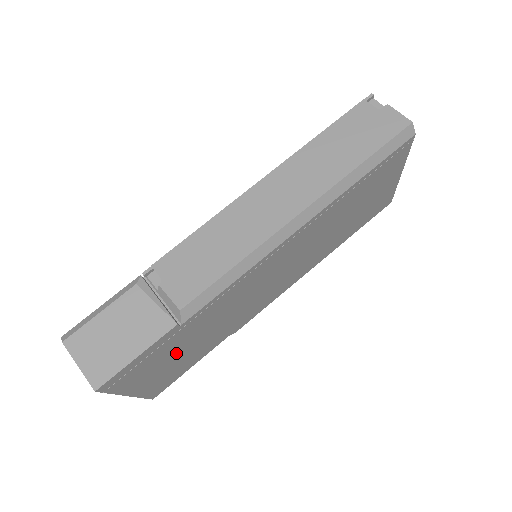
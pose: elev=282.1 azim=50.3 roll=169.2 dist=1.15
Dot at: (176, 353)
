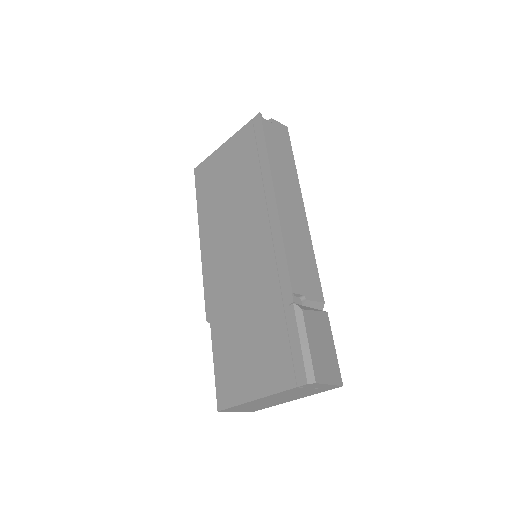
Dot at: occluded
